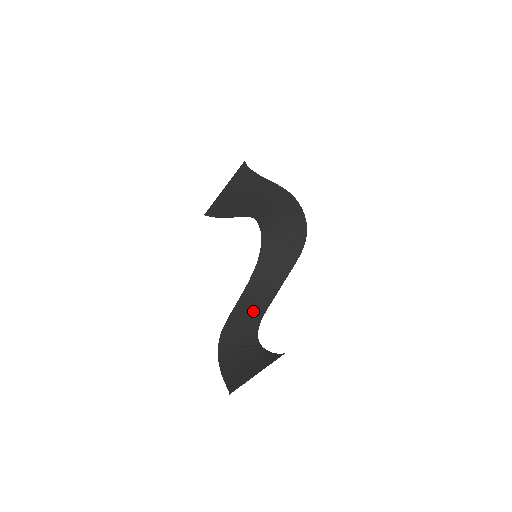
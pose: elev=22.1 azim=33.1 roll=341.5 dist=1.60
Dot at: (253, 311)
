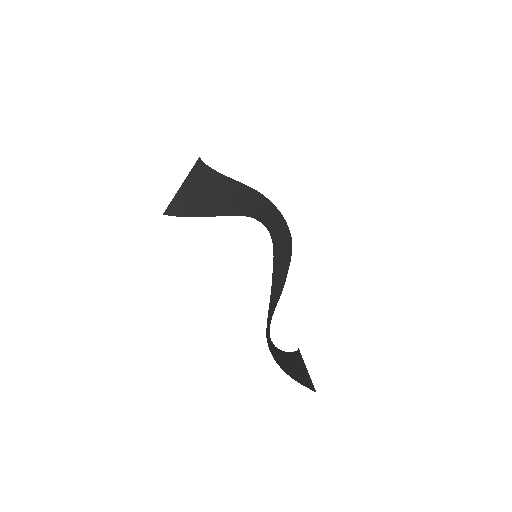
Dot at: (271, 312)
